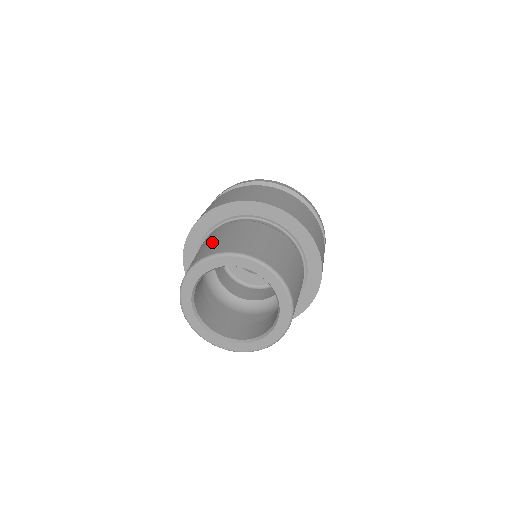
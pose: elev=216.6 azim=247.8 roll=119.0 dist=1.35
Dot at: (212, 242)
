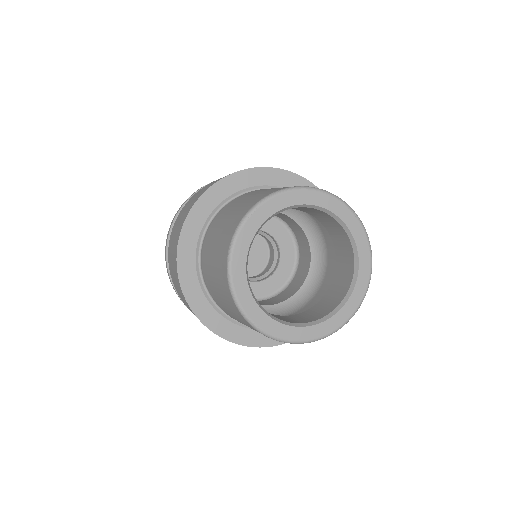
Dot at: occluded
